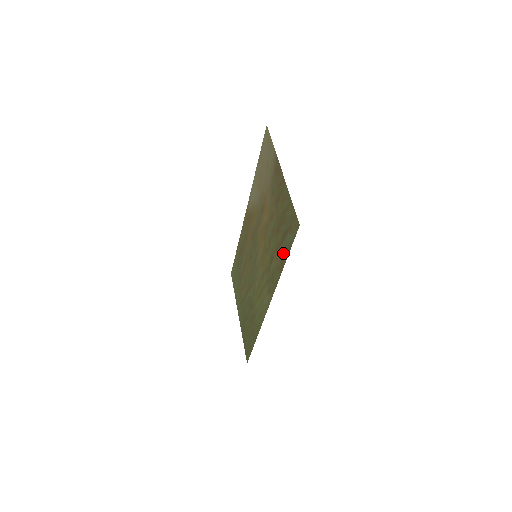
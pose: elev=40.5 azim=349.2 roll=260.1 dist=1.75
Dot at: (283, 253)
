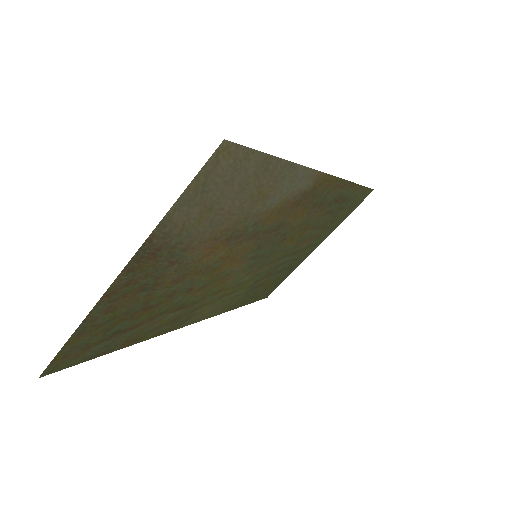
Dot at: (123, 340)
